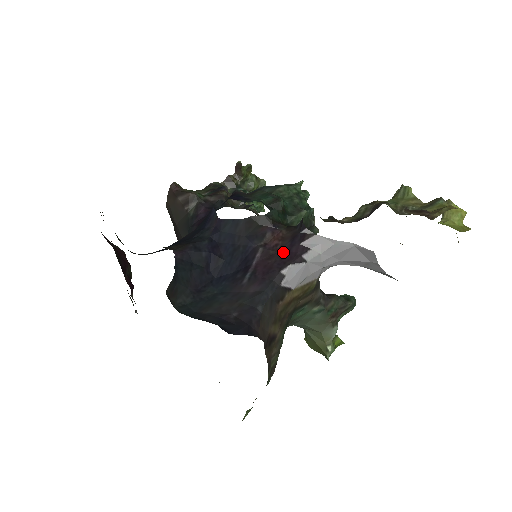
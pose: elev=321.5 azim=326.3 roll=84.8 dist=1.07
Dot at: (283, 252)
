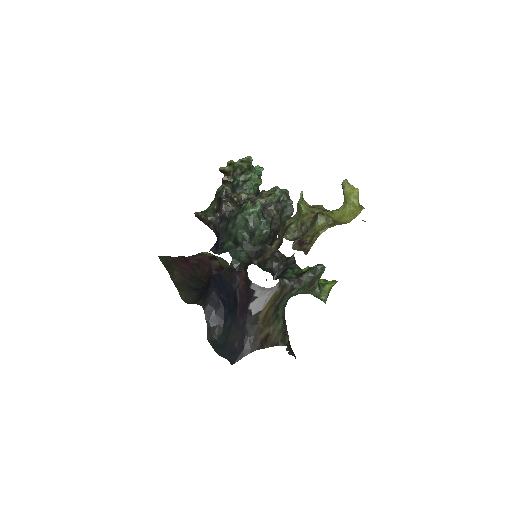
Dot at: (246, 293)
